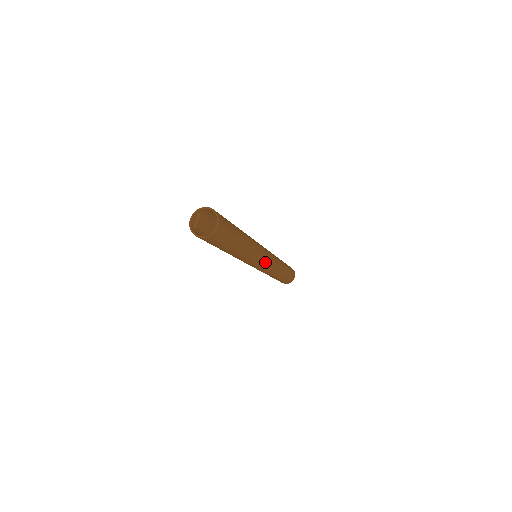
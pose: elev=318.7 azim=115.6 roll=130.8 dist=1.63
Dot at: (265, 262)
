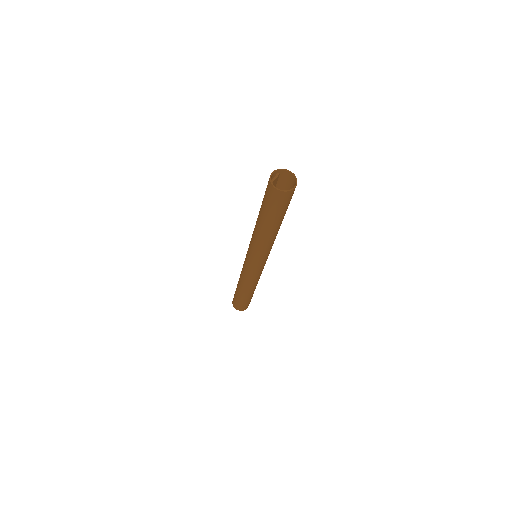
Dot at: (264, 263)
